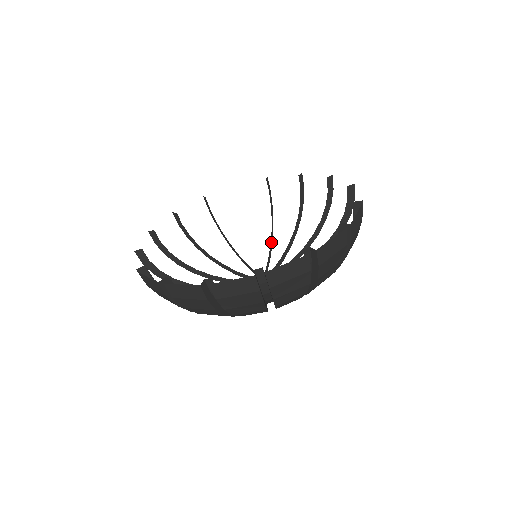
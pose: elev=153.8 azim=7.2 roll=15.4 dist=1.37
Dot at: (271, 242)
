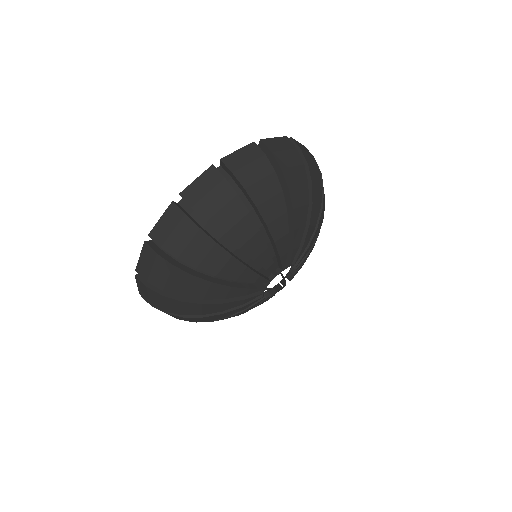
Dot at: occluded
